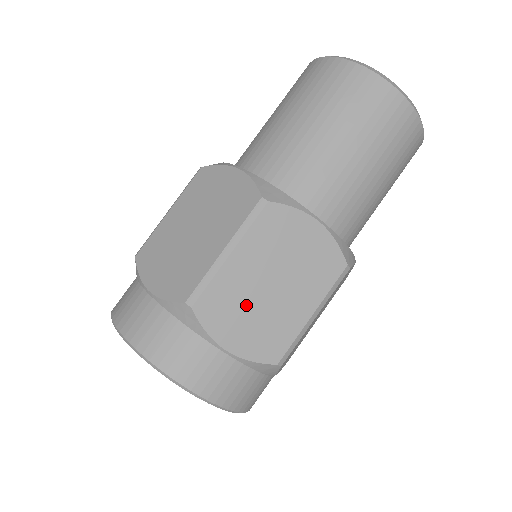
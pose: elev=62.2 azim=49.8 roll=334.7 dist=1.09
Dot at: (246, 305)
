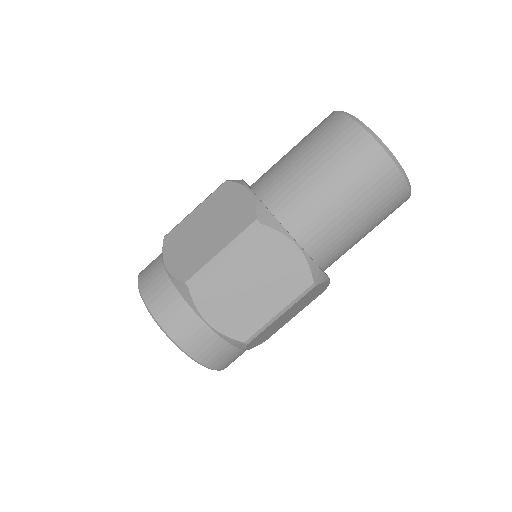
Dot at: (271, 329)
